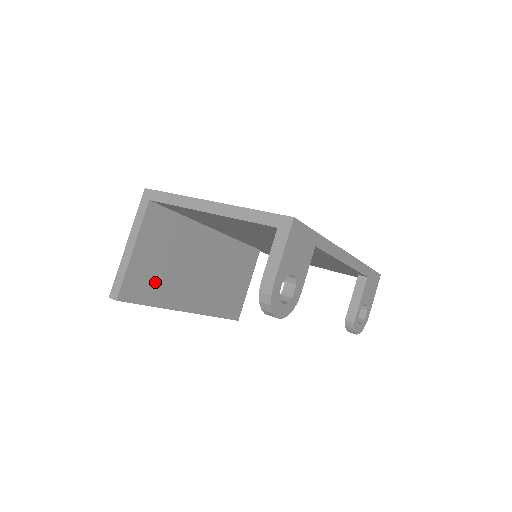
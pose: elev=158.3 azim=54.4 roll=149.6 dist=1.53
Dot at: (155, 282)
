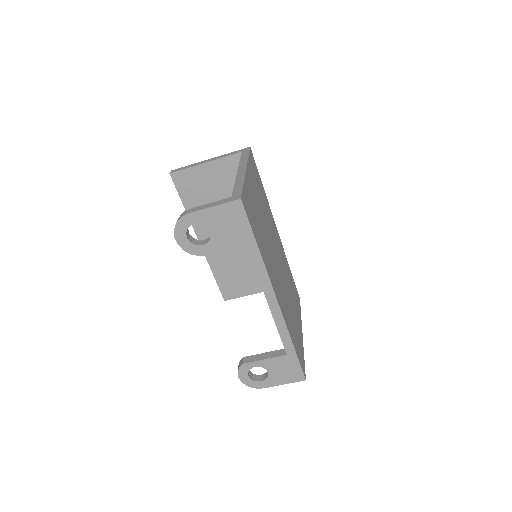
Dot at: (199, 197)
